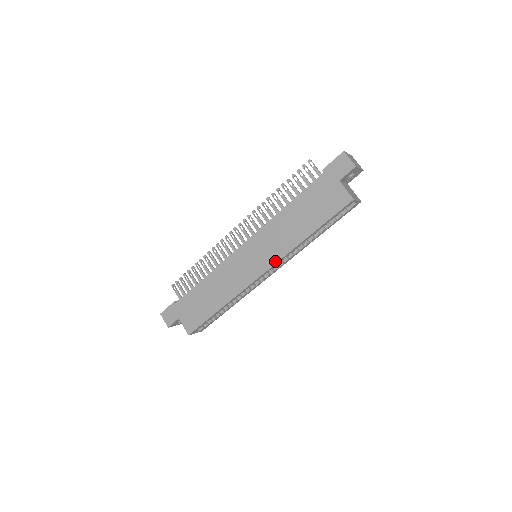
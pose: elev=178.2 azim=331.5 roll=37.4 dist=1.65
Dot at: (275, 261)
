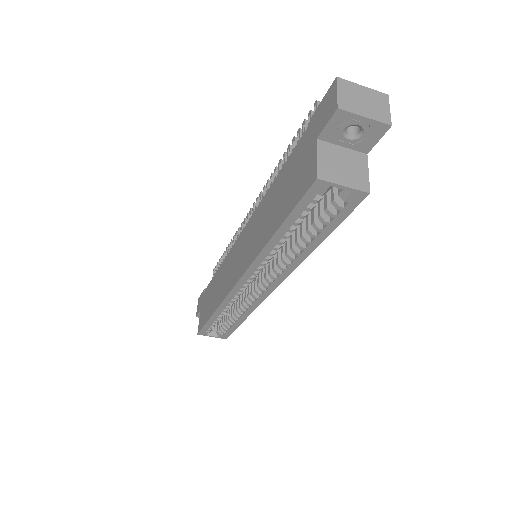
Dot at: (246, 267)
